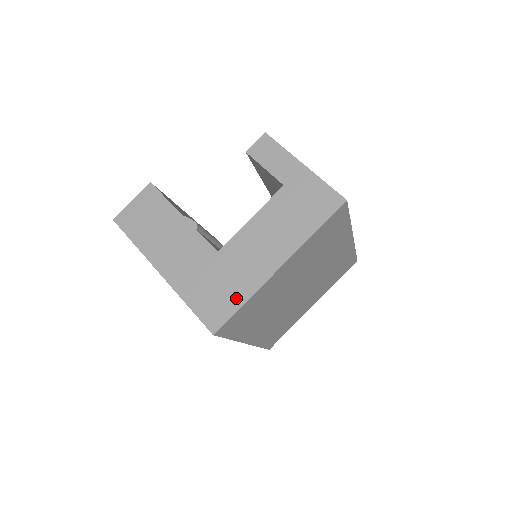
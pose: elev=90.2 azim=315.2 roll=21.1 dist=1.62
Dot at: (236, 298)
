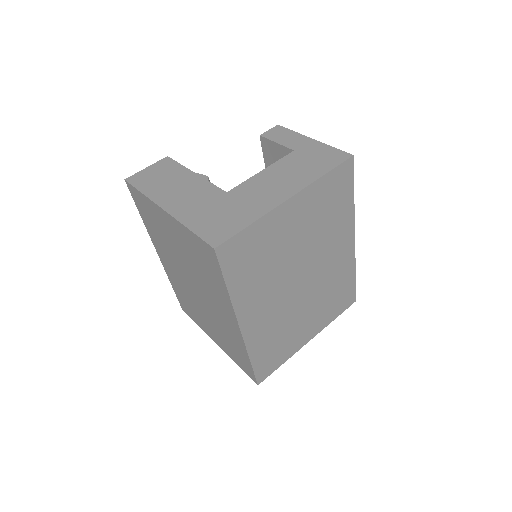
Dot at: (242, 221)
